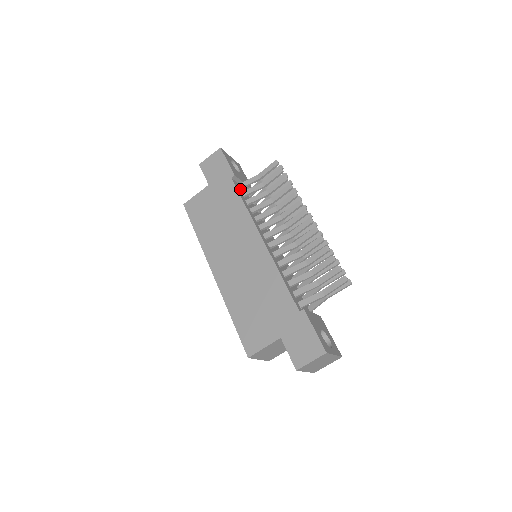
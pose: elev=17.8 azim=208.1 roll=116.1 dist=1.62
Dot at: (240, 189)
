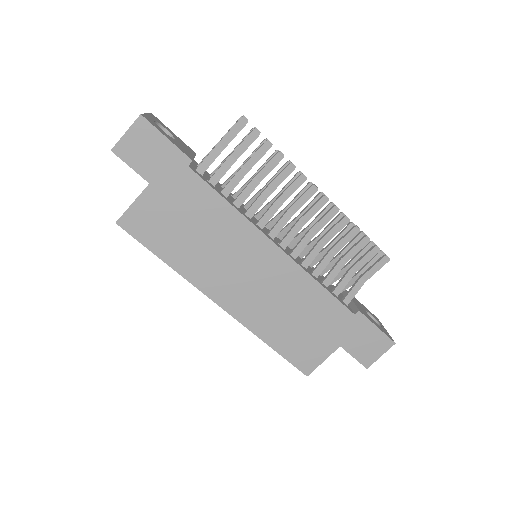
Dot at: (201, 175)
